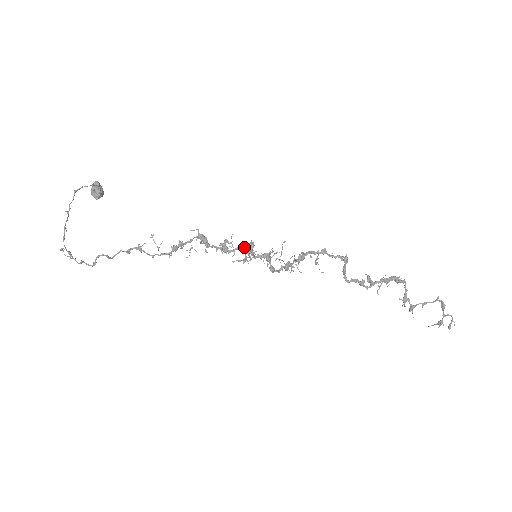
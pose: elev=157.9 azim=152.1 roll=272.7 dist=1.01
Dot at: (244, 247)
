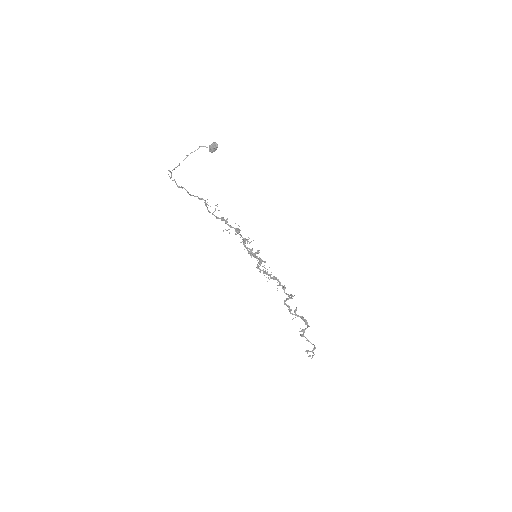
Dot at: occluded
